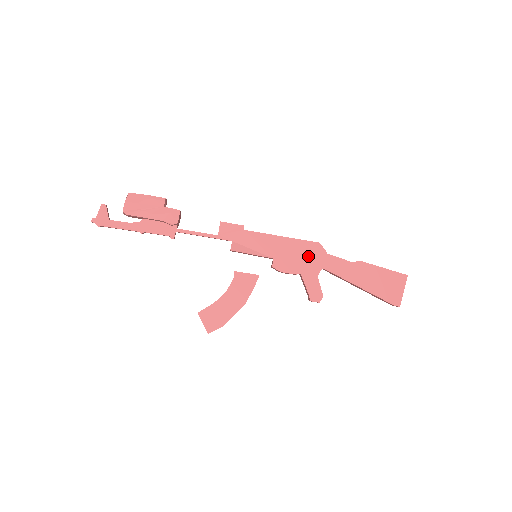
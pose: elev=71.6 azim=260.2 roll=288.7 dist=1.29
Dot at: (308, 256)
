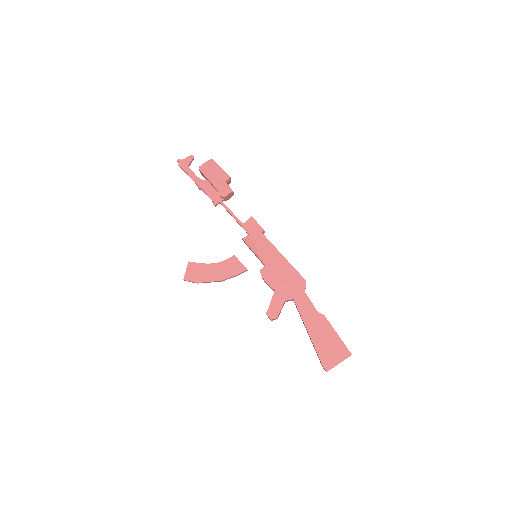
Dot at: (290, 283)
